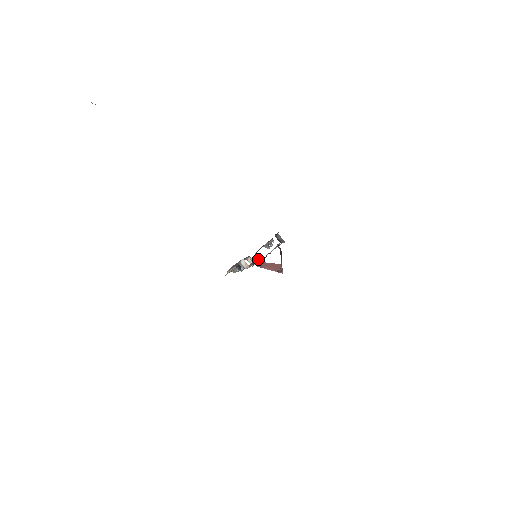
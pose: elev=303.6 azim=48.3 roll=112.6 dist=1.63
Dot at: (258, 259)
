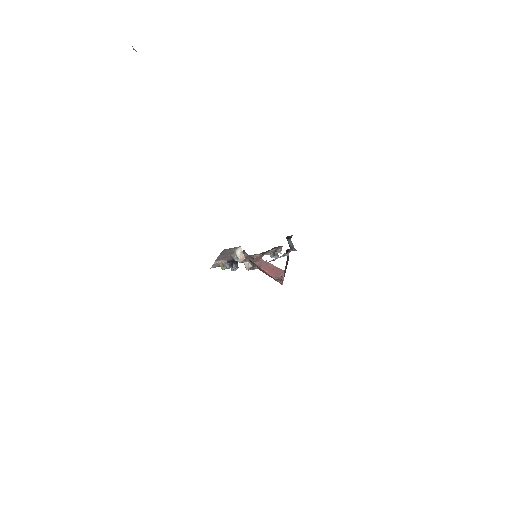
Dot at: (258, 254)
